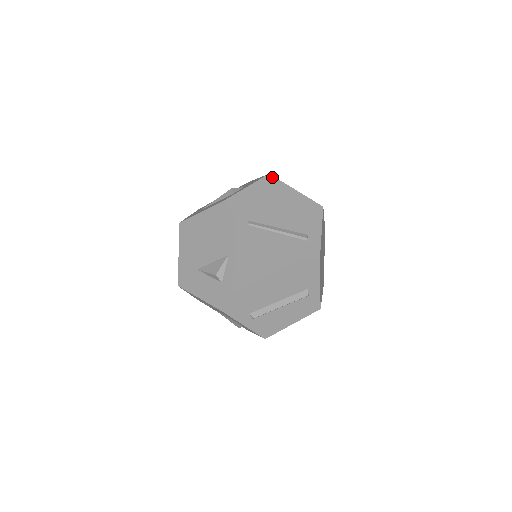
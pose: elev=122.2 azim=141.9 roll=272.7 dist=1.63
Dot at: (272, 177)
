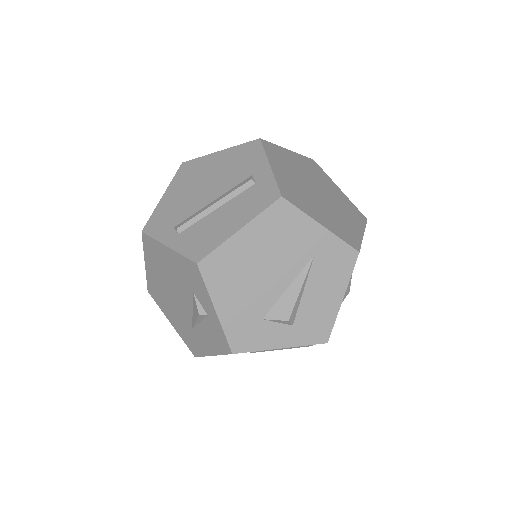
Dot at: occluded
